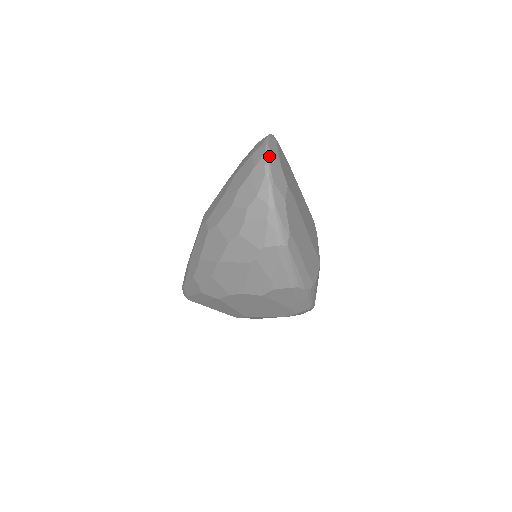
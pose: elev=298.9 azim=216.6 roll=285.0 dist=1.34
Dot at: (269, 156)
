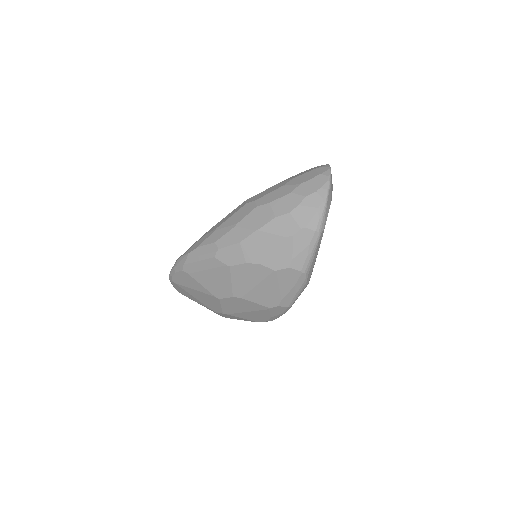
Dot at: occluded
